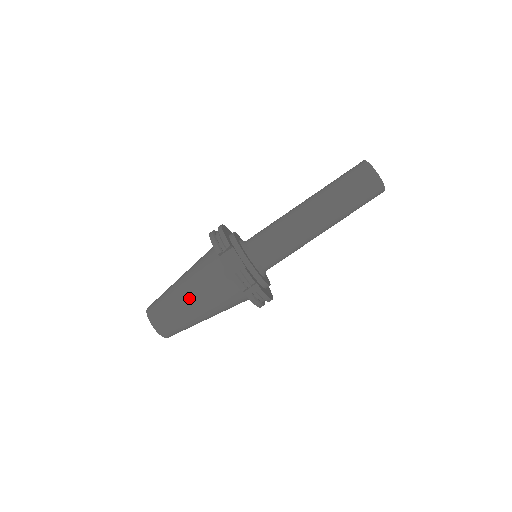
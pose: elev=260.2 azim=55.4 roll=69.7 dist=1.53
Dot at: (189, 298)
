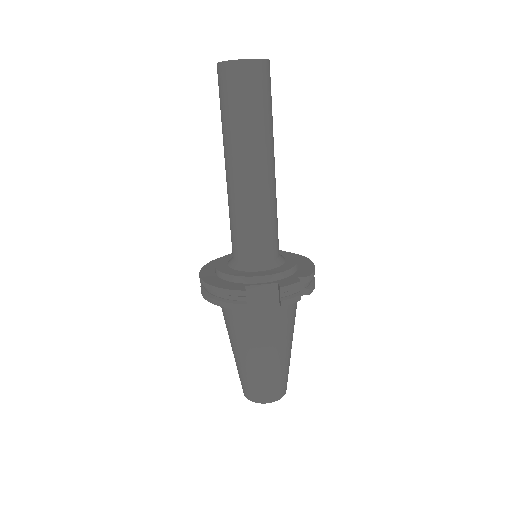
Dot at: (268, 356)
